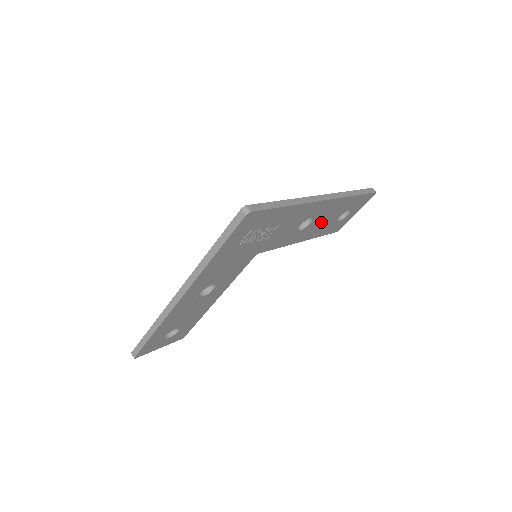
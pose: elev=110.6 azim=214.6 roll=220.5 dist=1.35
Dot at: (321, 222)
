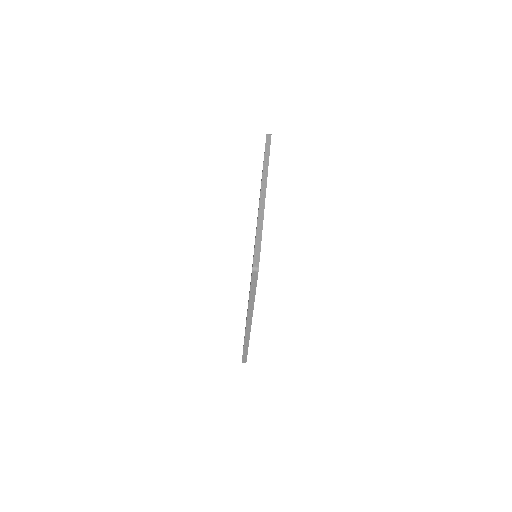
Dot at: occluded
